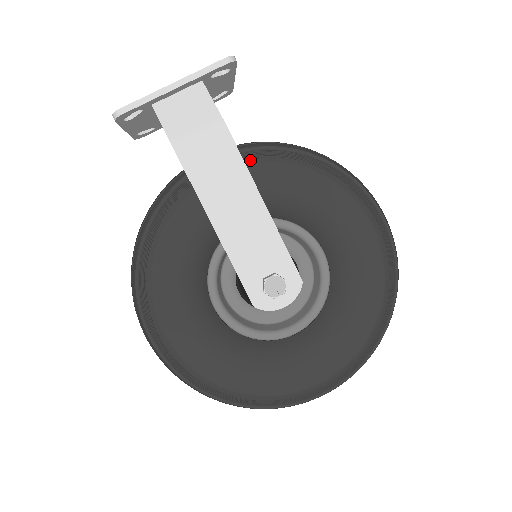
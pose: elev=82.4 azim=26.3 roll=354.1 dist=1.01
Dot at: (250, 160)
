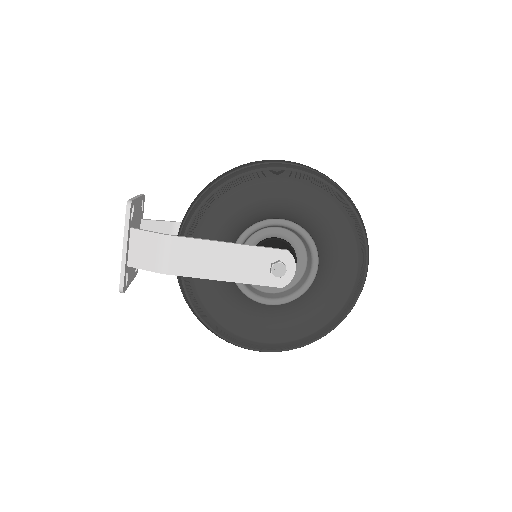
Dot at: (196, 230)
